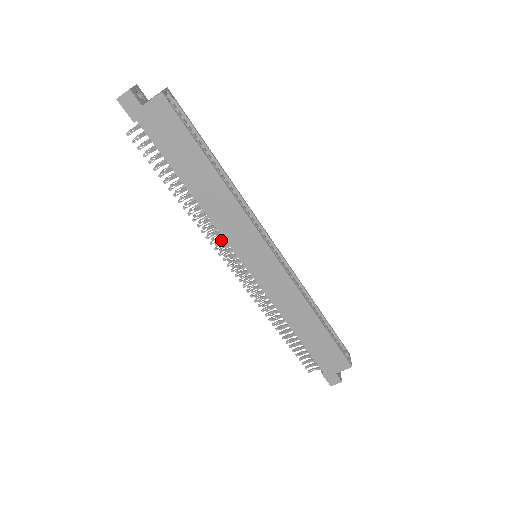
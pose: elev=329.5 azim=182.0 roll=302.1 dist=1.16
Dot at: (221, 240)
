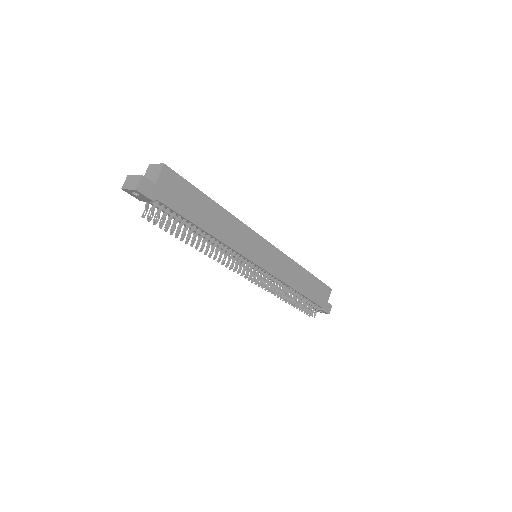
Dot at: occluded
